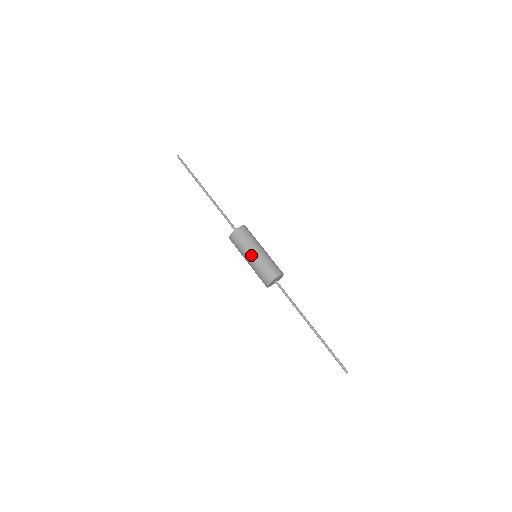
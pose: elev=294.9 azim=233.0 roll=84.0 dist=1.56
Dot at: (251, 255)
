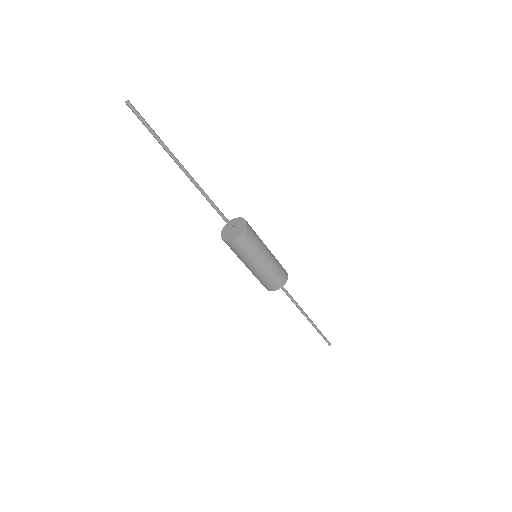
Dot at: (250, 267)
